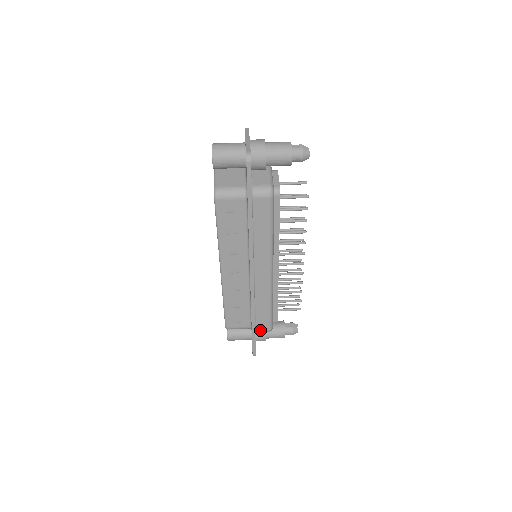
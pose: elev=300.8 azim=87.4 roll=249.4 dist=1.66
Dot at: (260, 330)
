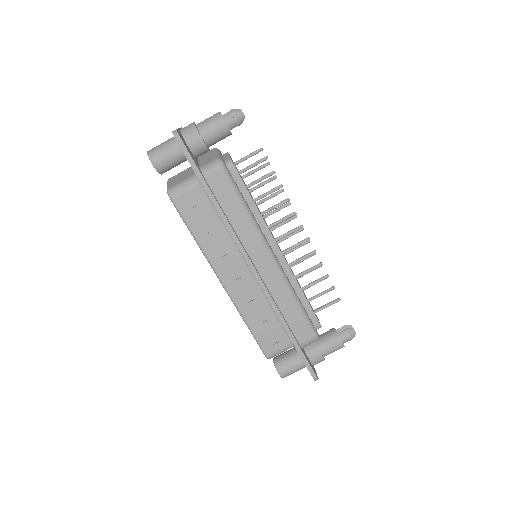
Dot at: (304, 341)
